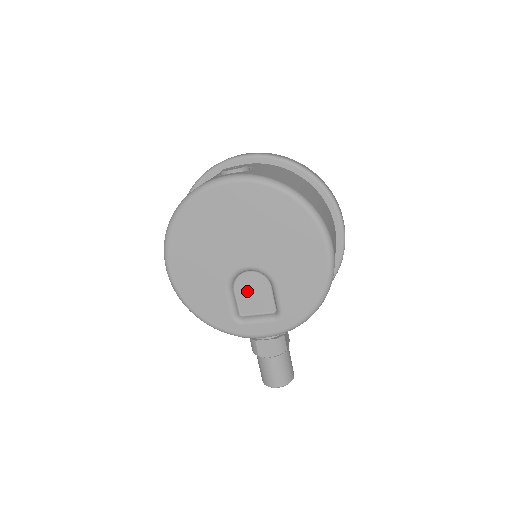
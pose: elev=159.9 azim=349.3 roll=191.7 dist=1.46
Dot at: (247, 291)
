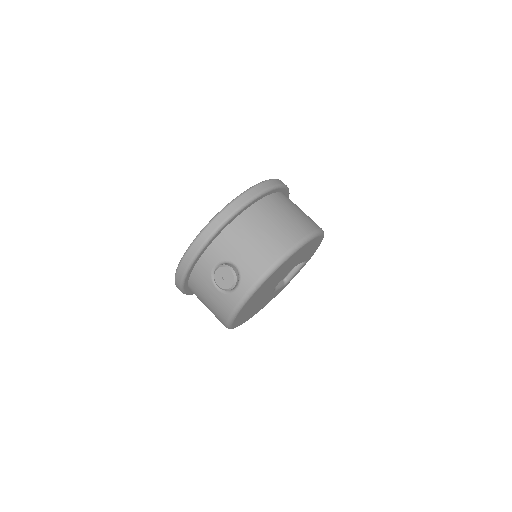
Dot at: occluded
